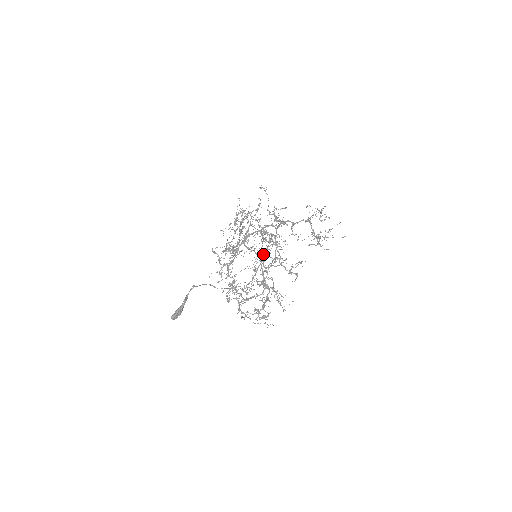
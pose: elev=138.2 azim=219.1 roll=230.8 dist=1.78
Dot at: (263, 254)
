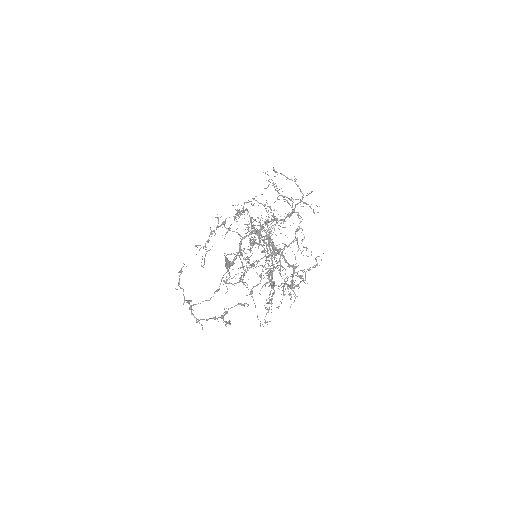
Dot at: (226, 272)
